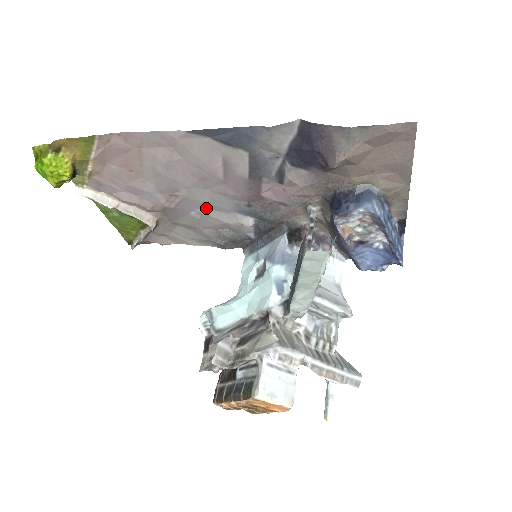
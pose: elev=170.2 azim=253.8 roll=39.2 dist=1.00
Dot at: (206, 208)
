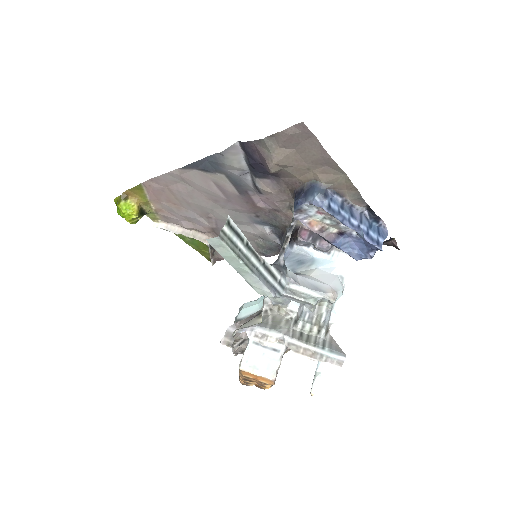
Dot at: occluded
